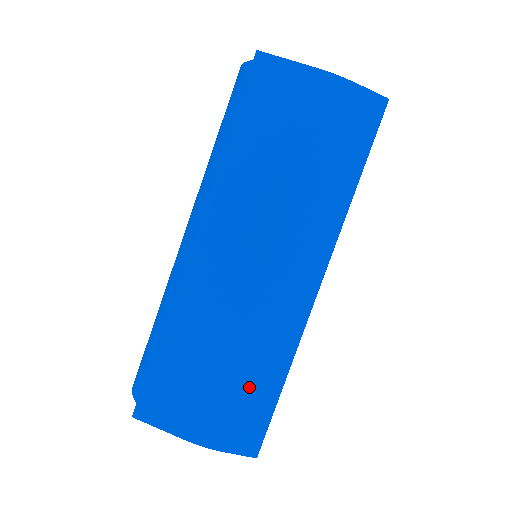
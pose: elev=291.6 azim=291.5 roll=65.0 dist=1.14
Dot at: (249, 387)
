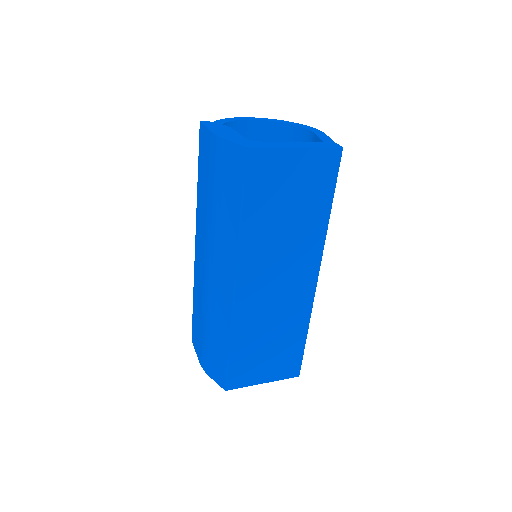
Dot at: (214, 343)
